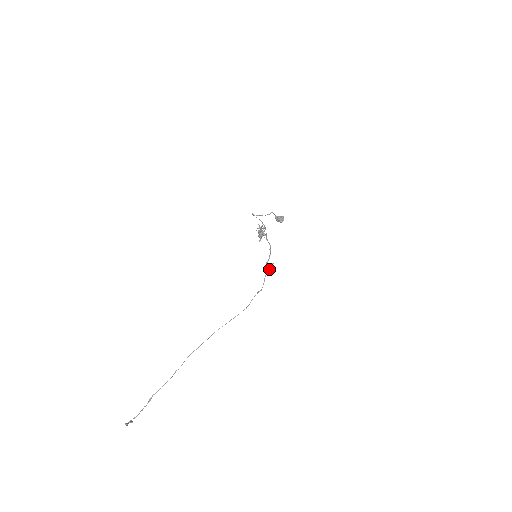
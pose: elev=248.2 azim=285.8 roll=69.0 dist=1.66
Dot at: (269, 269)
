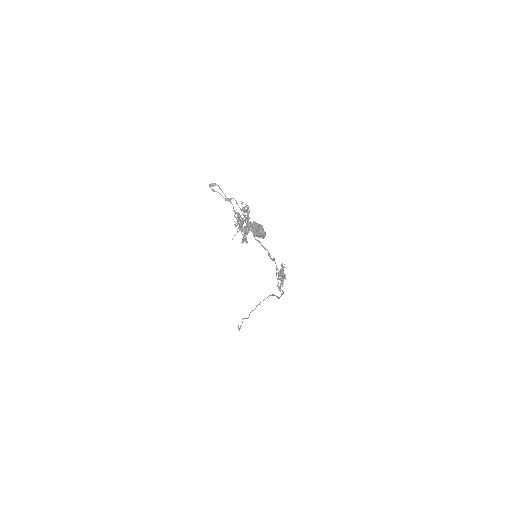
Dot at: (280, 284)
